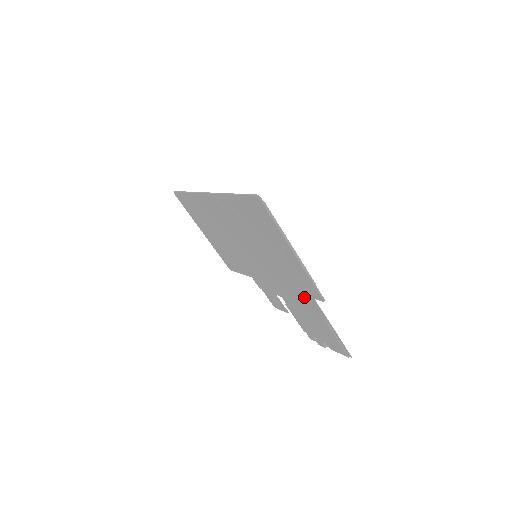
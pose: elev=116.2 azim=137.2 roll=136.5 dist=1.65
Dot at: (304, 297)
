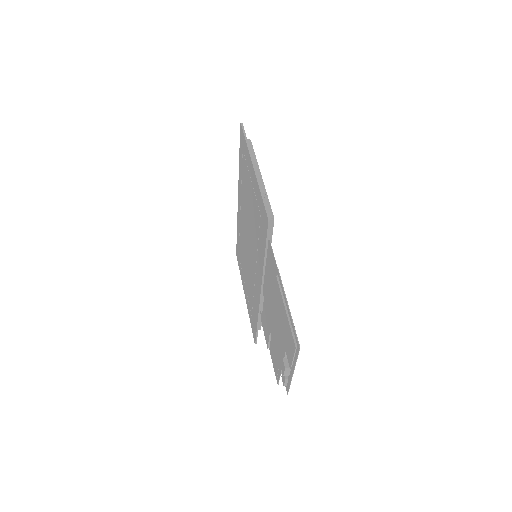
Dot at: (269, 259)
